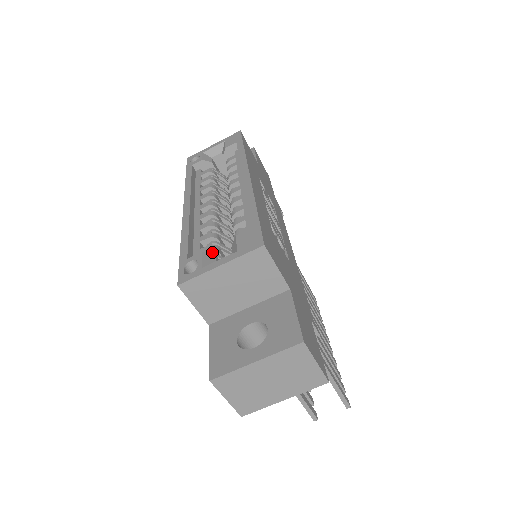
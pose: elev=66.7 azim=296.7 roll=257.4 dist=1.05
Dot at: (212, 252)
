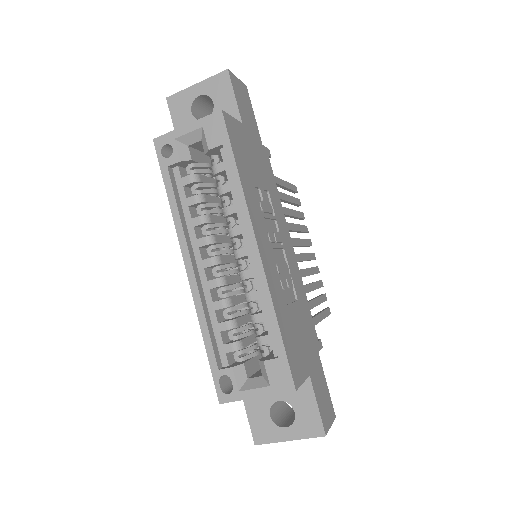
Dot at: (237, 350)
